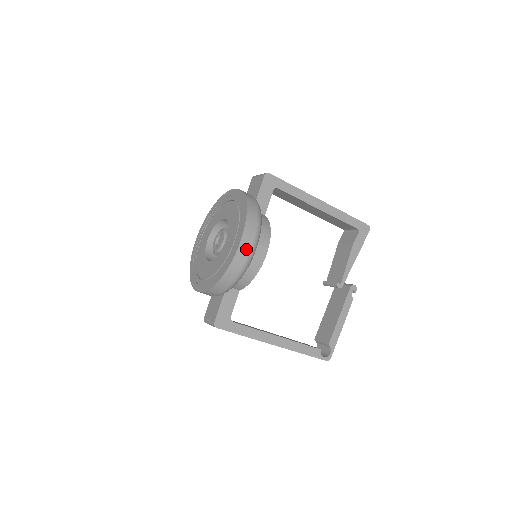
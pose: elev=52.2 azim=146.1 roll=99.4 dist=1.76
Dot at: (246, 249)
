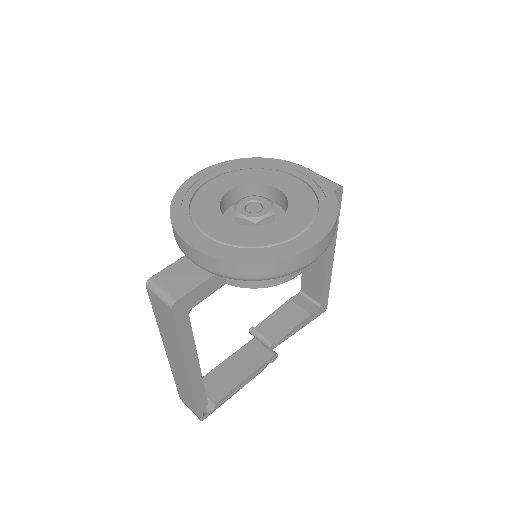
Dot at: (312, 256)
